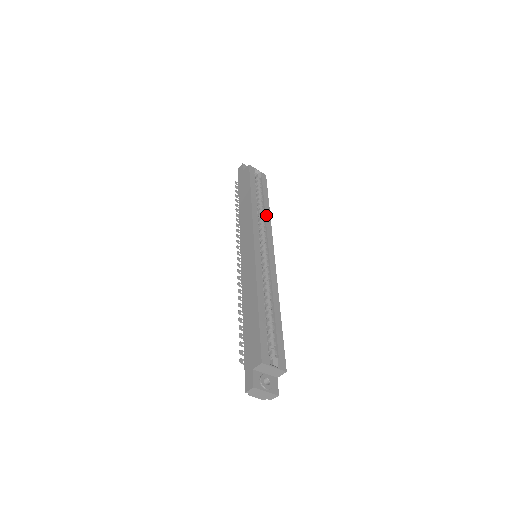
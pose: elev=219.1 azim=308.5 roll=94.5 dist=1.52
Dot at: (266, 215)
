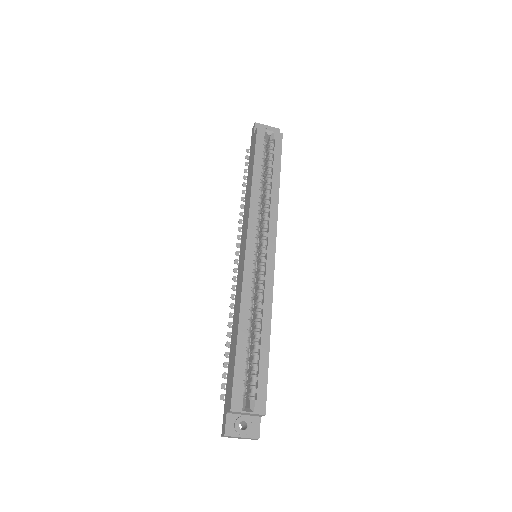
Dot at: (272, 197)
